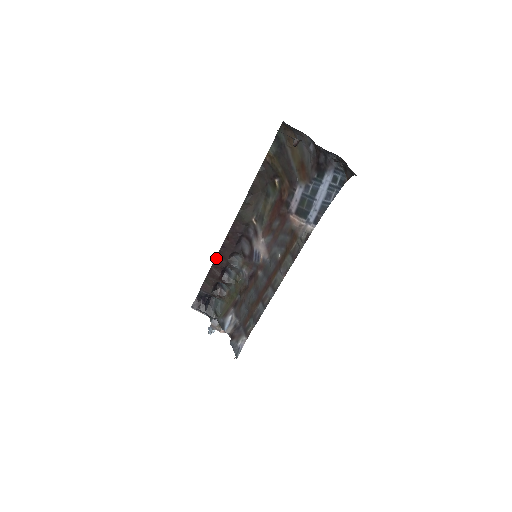
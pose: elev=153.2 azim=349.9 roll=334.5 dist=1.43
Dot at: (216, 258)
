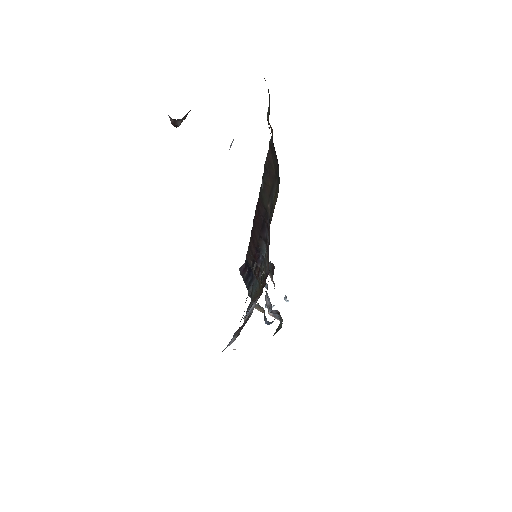
Dot at: (252, 232)
